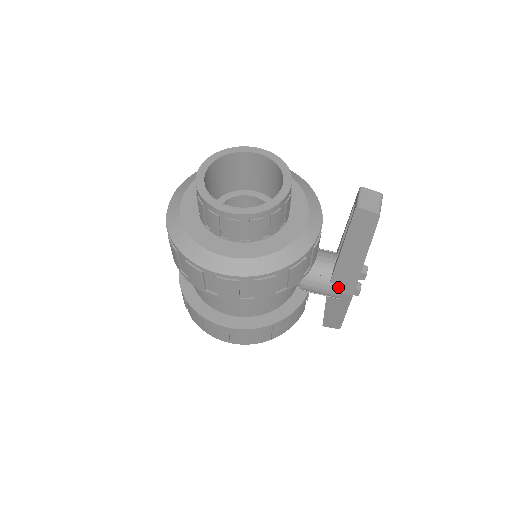
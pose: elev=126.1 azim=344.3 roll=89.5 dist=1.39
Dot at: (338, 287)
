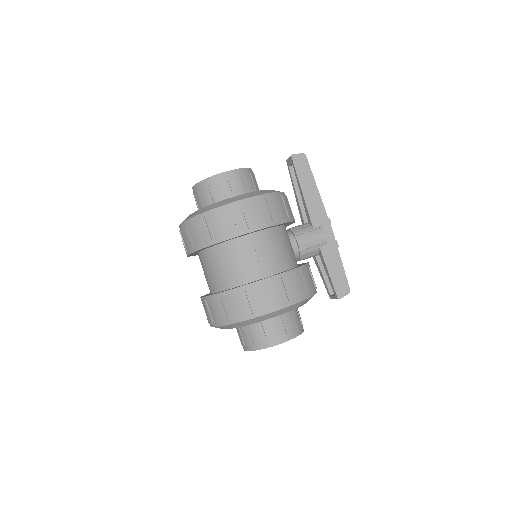
Dot at: (320, 228)
